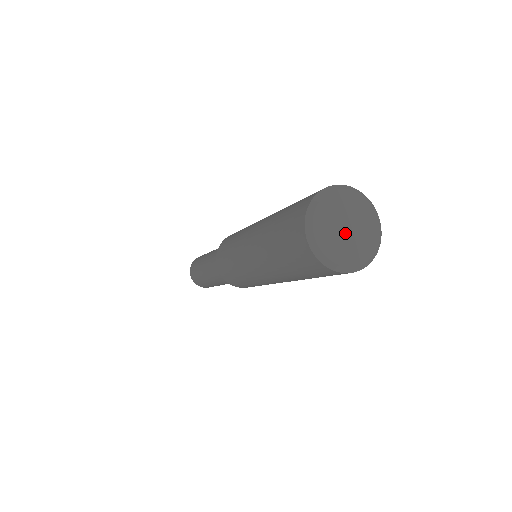
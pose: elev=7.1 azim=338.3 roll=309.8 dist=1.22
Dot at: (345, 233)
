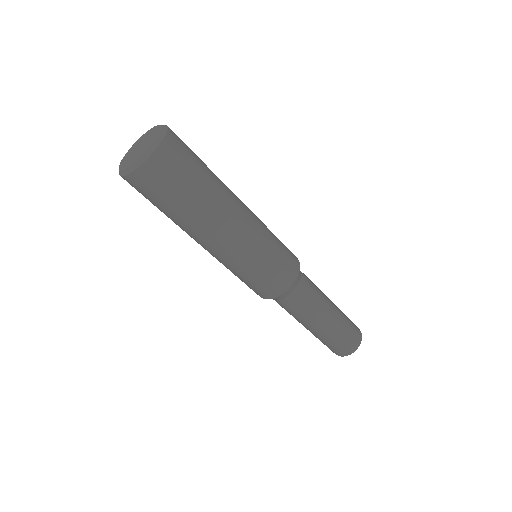
Dot at: (137, 151)
